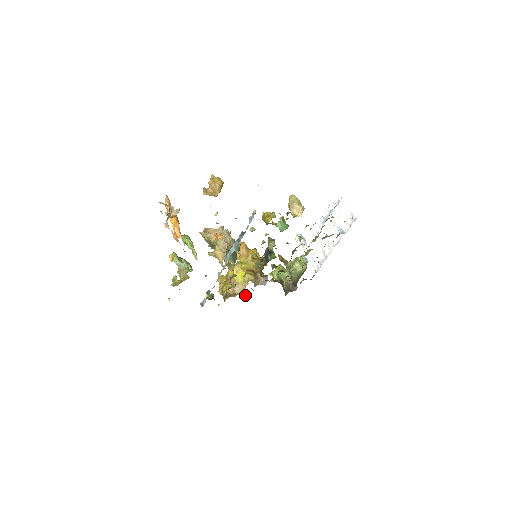
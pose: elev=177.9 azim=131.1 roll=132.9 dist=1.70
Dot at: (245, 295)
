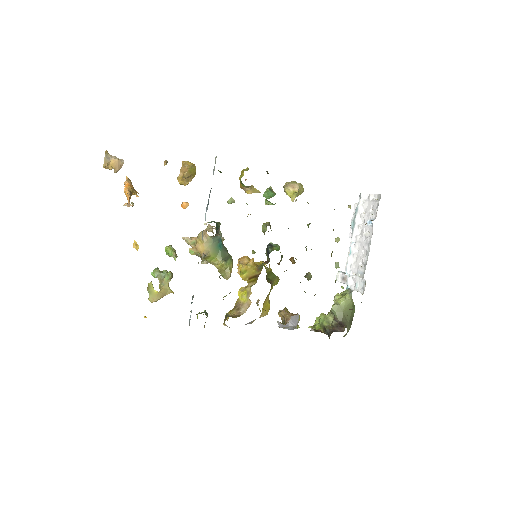
Dot at: occluded
